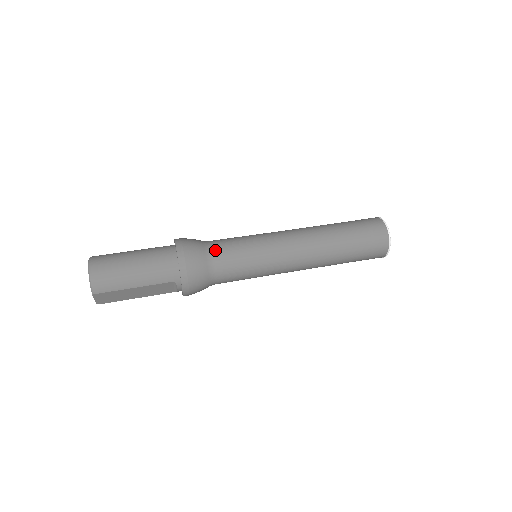
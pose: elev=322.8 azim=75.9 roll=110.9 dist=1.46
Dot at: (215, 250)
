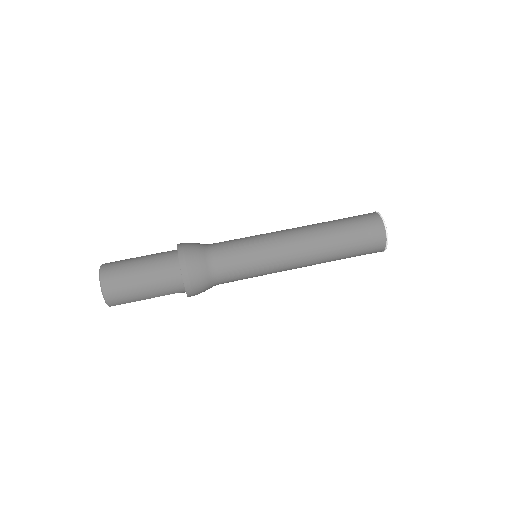
Dot at: (217, 266)
